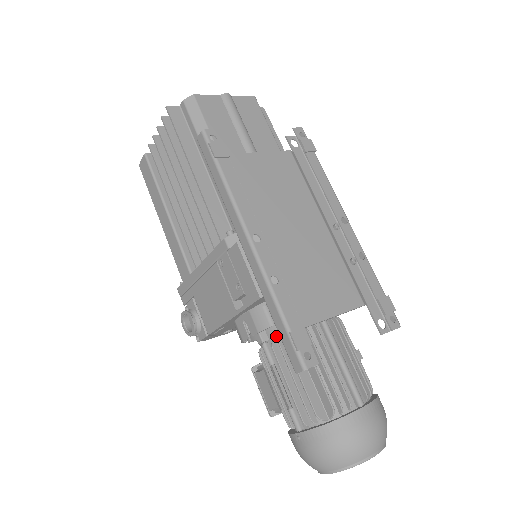
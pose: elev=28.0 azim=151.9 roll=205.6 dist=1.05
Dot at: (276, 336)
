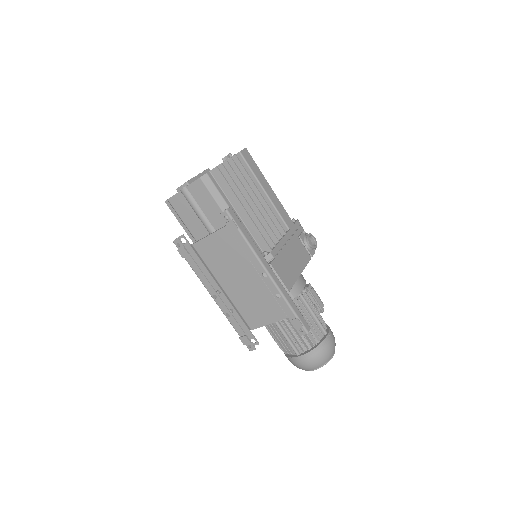
Dot at: occluded
